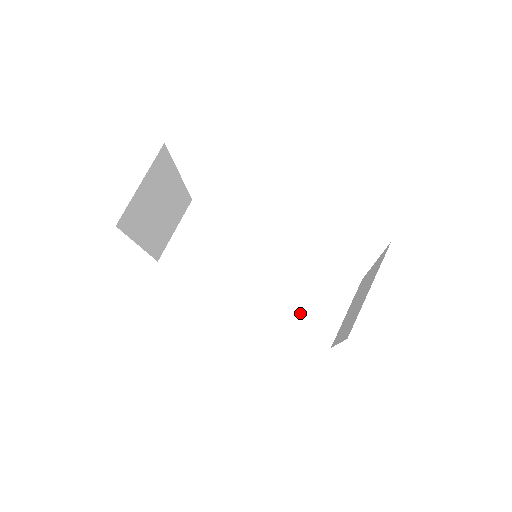
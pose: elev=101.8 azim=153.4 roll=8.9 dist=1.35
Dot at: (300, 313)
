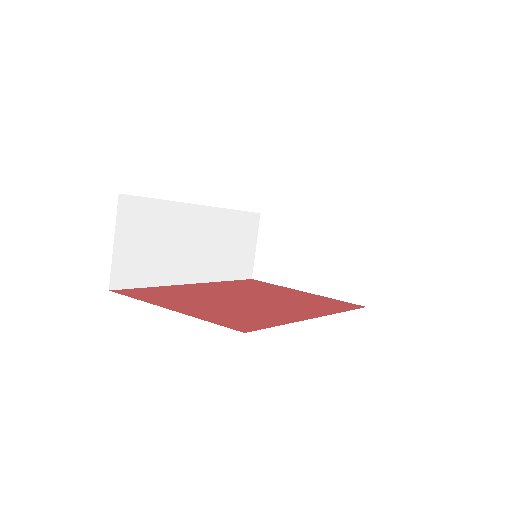
Dot at: (232, 265)
